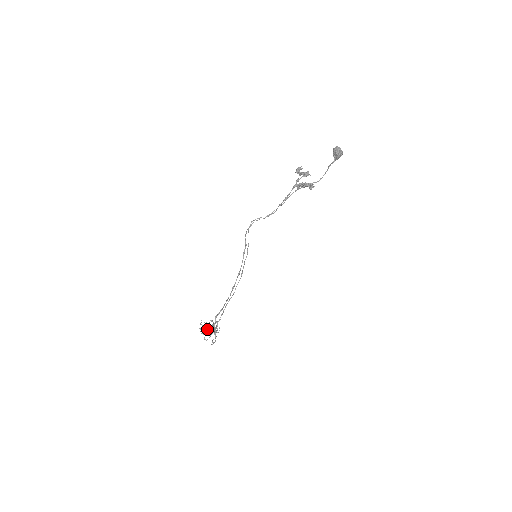
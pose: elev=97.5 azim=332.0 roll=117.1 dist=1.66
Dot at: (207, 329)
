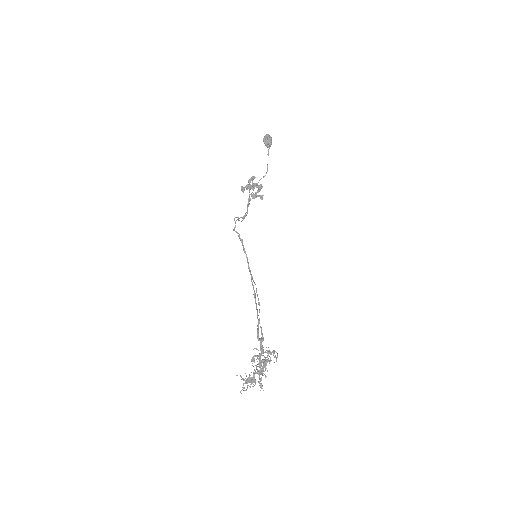
Dot at: occluded
